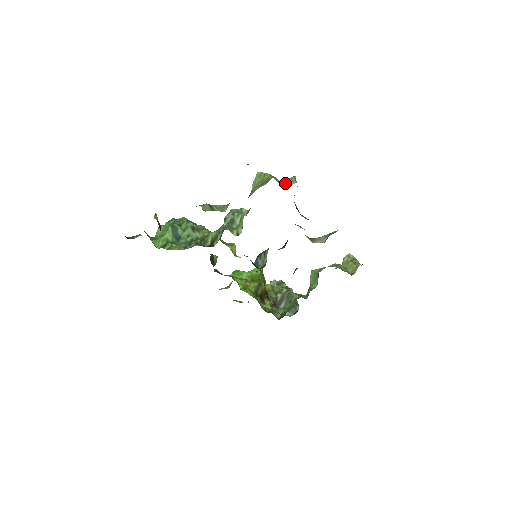
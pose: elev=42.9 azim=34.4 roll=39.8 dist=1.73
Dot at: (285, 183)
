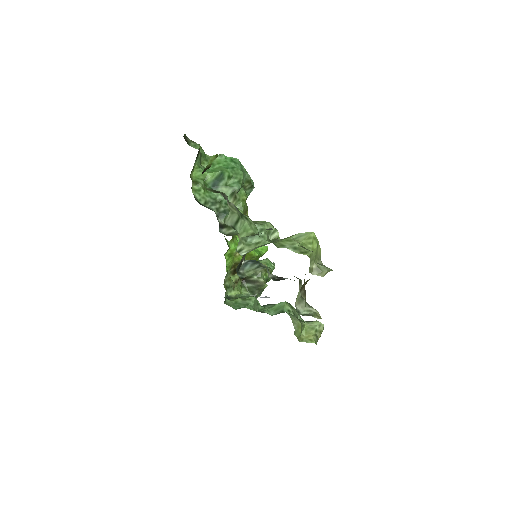
Dot at: (315, 267)
